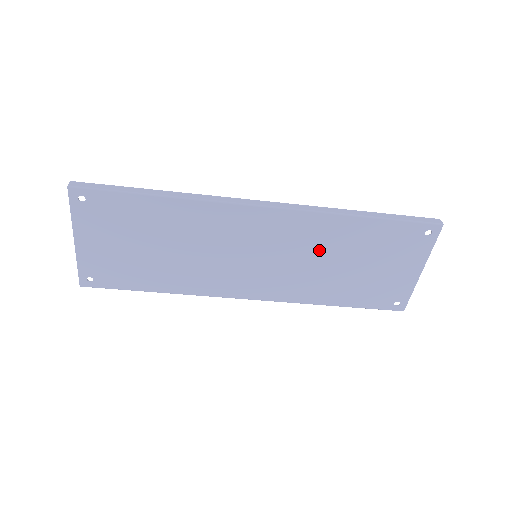
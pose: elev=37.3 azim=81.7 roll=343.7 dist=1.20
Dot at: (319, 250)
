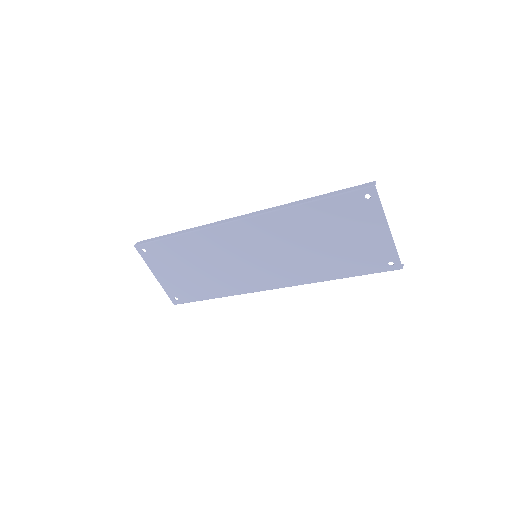
Dot at: (294, 238)
